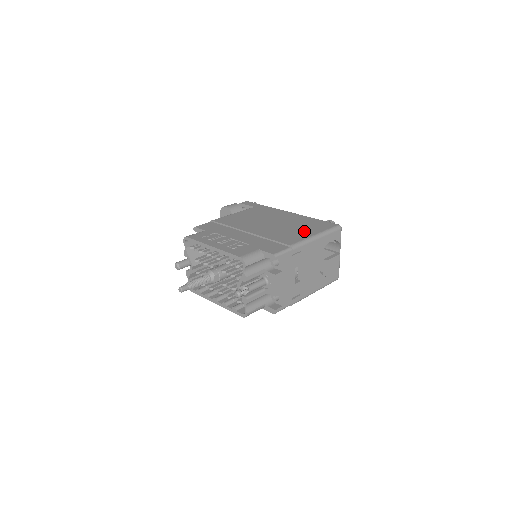
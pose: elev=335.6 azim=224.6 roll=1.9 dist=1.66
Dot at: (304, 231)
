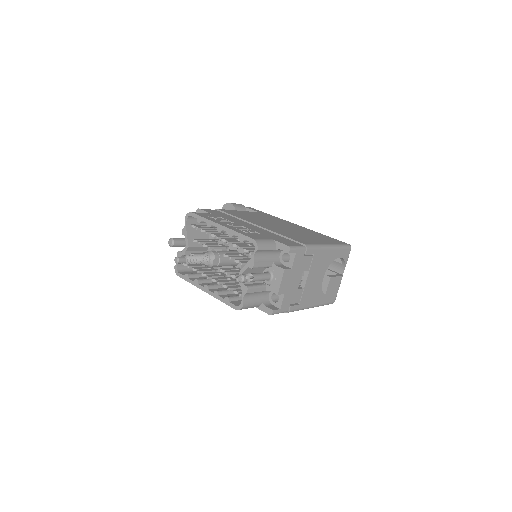
Dot at: (316, 239)
